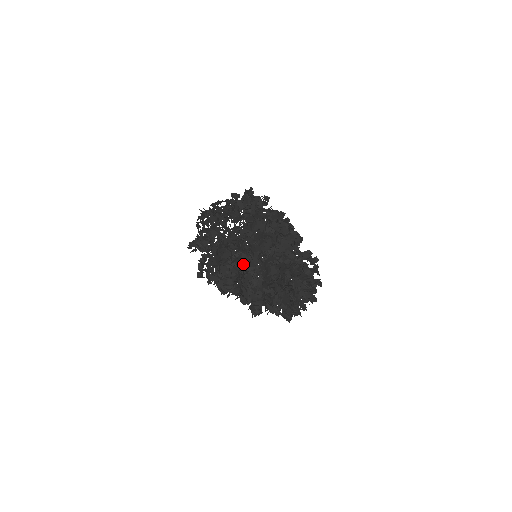
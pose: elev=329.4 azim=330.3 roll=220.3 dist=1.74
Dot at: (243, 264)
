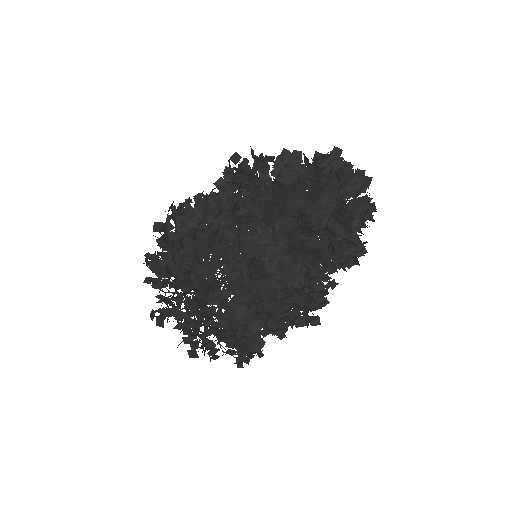
Dot at: occluded
